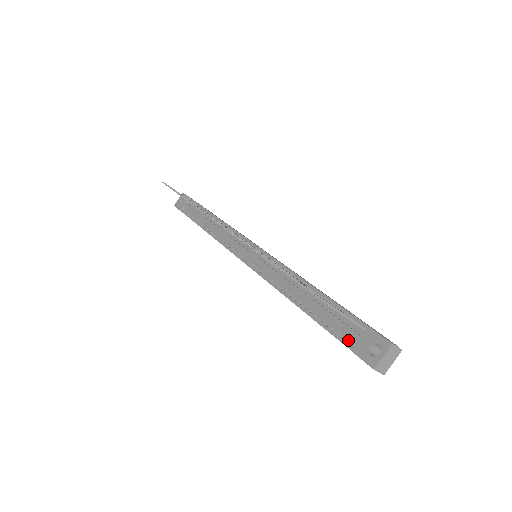
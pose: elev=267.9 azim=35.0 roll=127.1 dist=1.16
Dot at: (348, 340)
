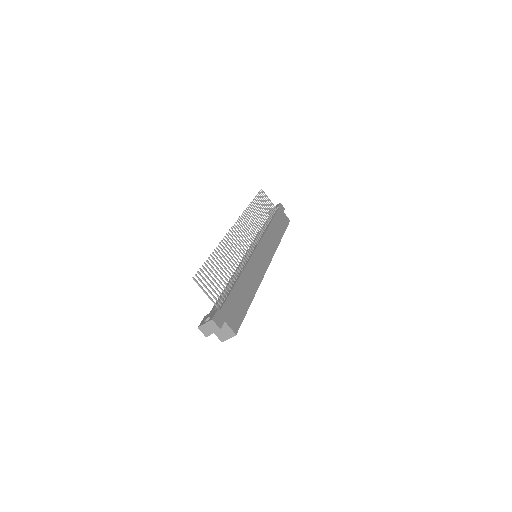
Dot at: occluded
